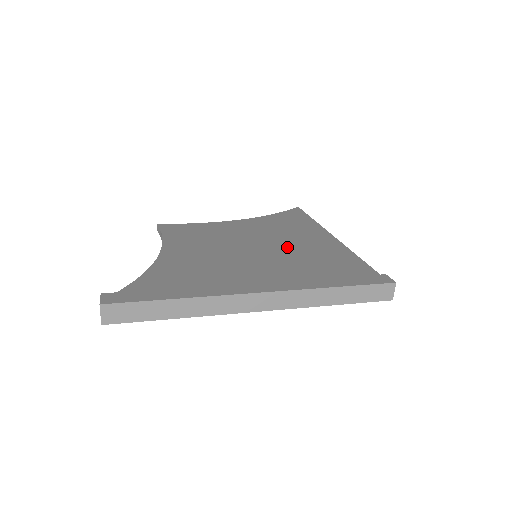
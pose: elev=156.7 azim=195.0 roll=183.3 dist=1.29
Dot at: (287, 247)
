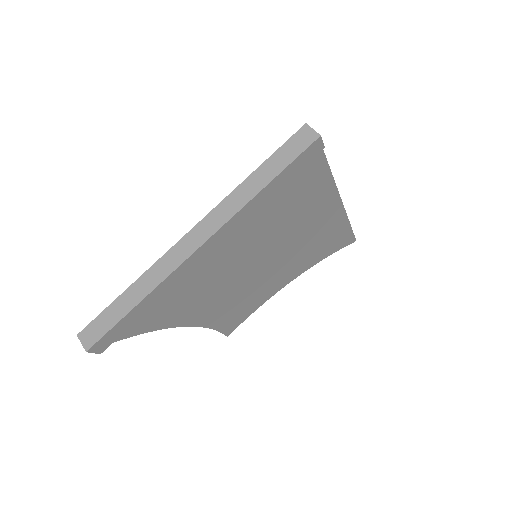
Dot at: occluded
